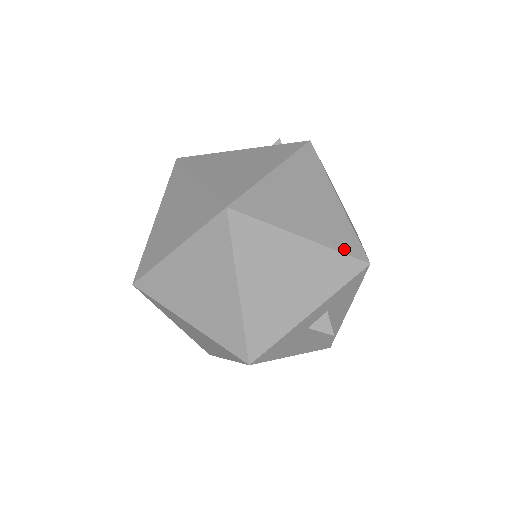
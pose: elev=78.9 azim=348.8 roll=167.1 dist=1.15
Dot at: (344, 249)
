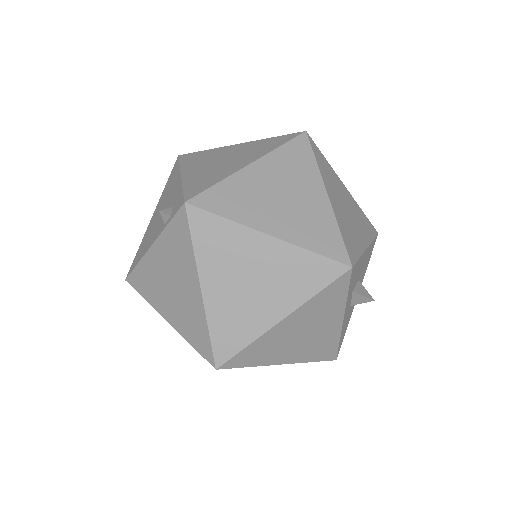
Dot at: (320, 284)
